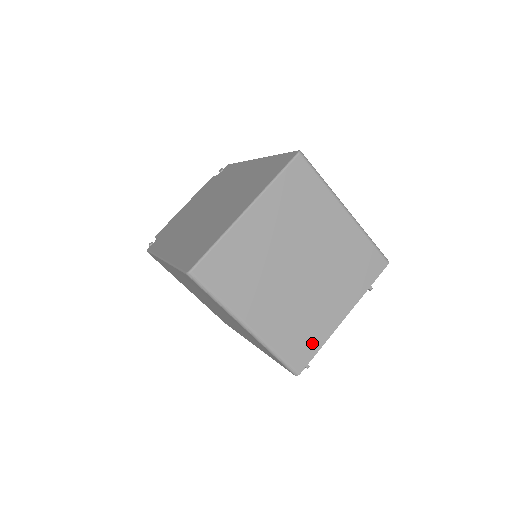
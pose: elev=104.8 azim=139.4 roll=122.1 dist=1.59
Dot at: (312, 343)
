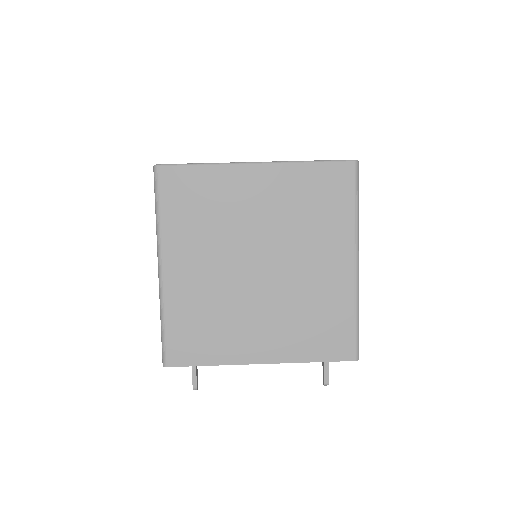
Dot at: (206, 351)
